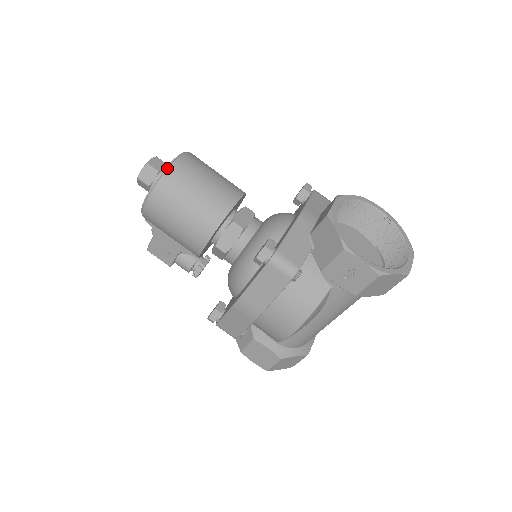
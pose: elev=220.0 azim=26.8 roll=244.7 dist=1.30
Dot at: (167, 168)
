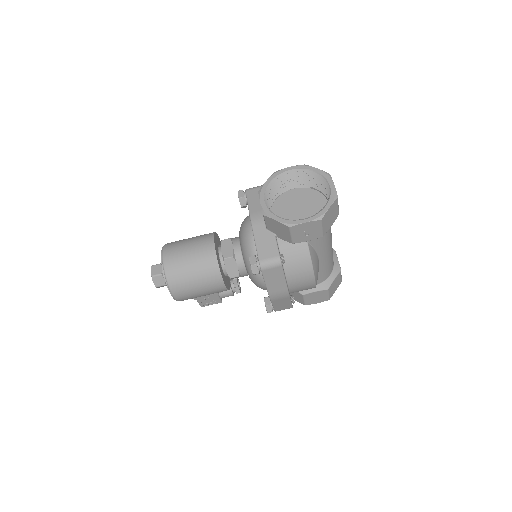
Dot at: (164, 272)
